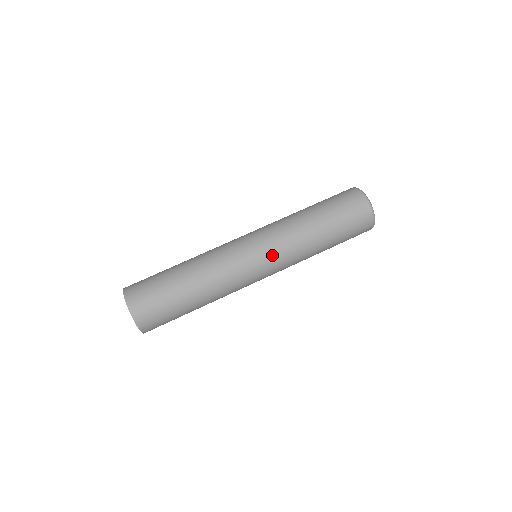
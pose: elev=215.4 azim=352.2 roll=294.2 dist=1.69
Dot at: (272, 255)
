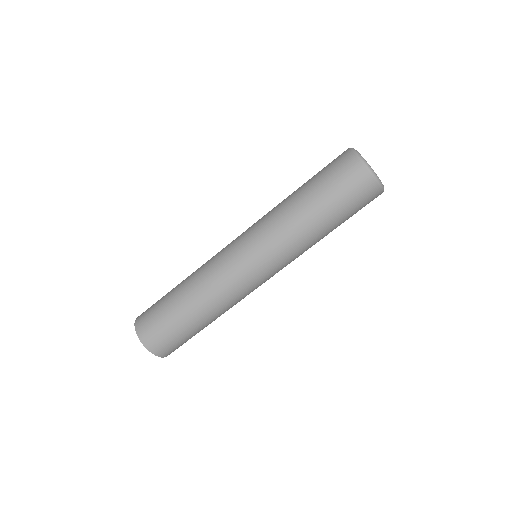
Dot at: (278, 269)
